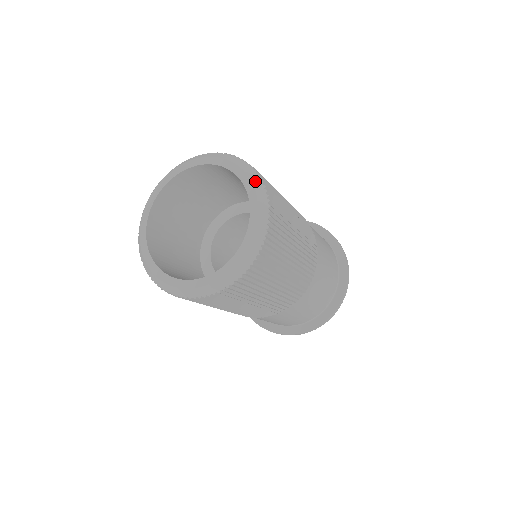
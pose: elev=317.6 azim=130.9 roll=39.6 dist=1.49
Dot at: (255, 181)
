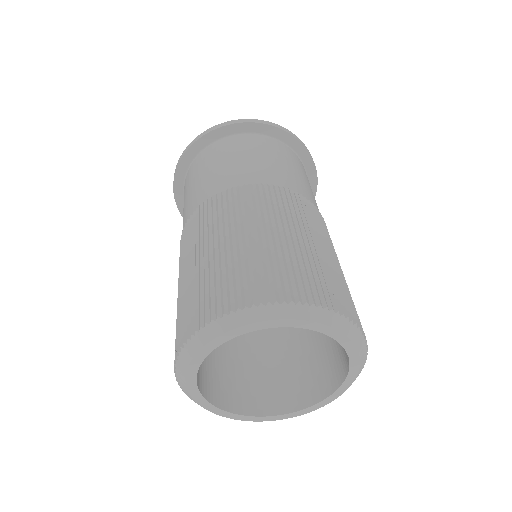
Dot at: (327, 320)
